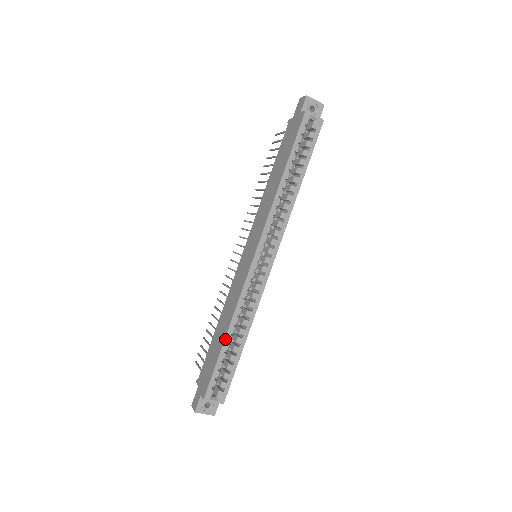
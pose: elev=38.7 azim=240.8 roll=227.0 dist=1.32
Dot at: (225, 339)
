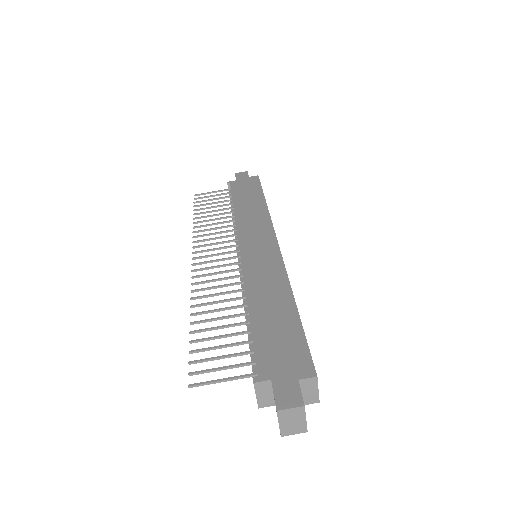
Dot at: (296, 306)
